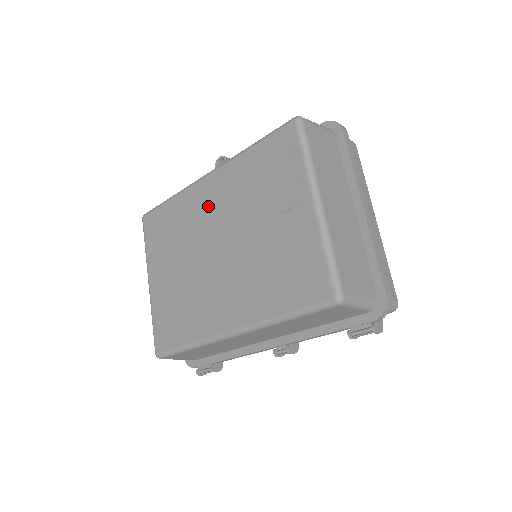
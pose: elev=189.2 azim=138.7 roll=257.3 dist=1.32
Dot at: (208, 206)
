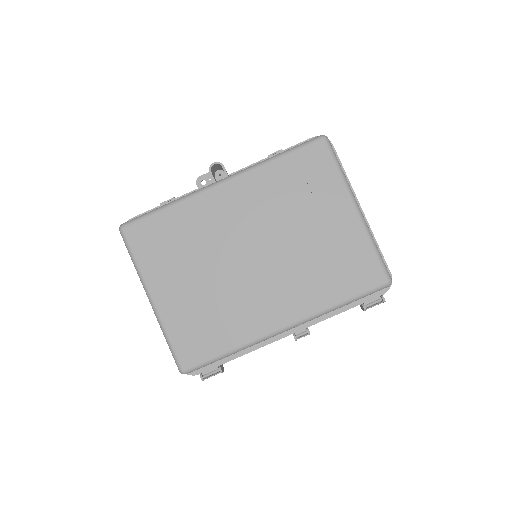
Dot at: (230, 214)
